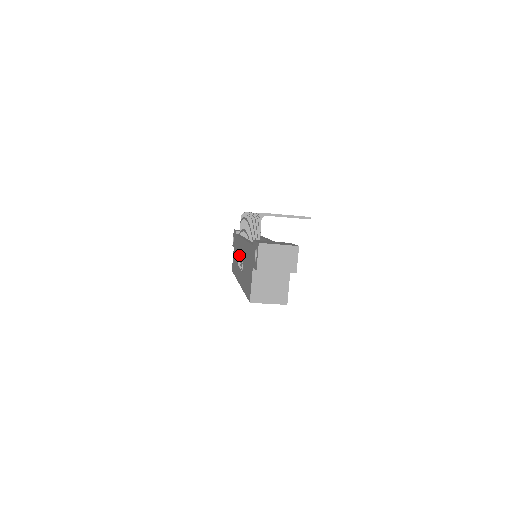
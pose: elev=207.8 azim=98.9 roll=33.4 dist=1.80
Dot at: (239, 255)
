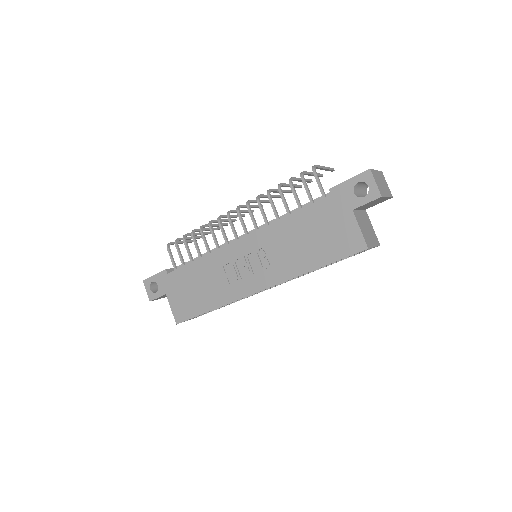
Dot at: (230, 268)
